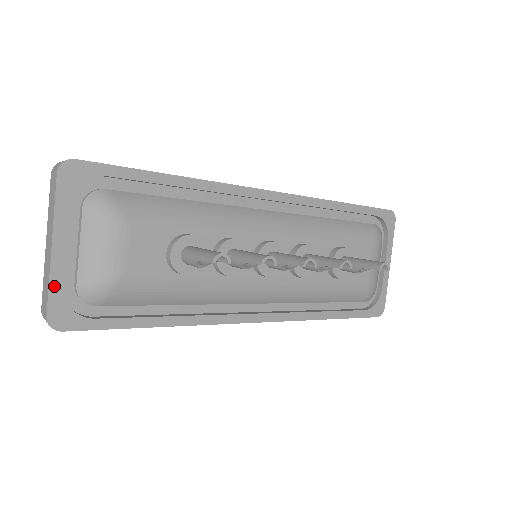
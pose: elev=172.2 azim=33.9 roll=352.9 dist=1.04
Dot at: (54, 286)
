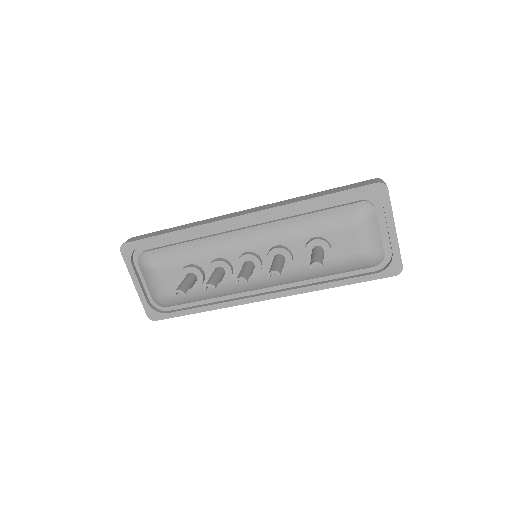
Dot at: (143, 302)
